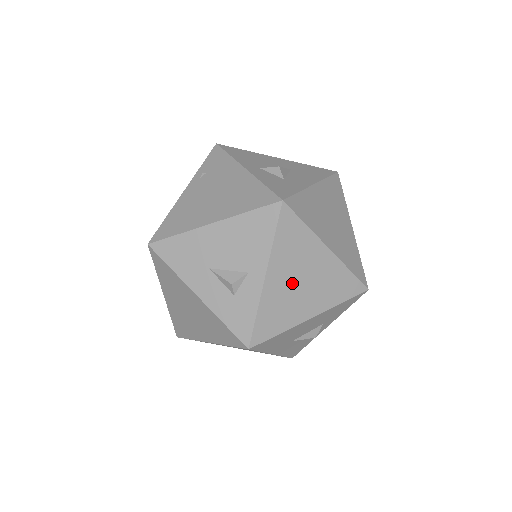
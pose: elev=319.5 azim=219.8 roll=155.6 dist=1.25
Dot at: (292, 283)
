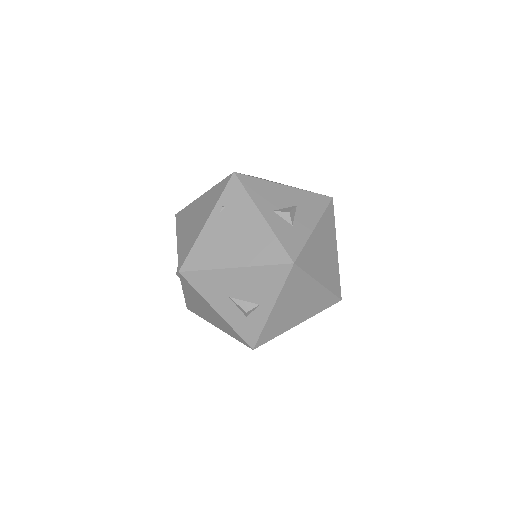
Dot at: (290, 309)
